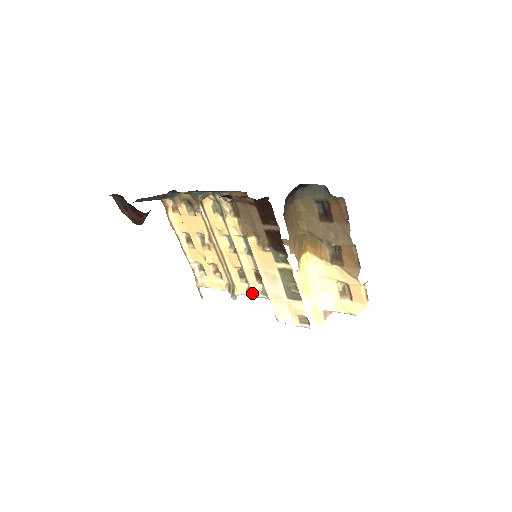
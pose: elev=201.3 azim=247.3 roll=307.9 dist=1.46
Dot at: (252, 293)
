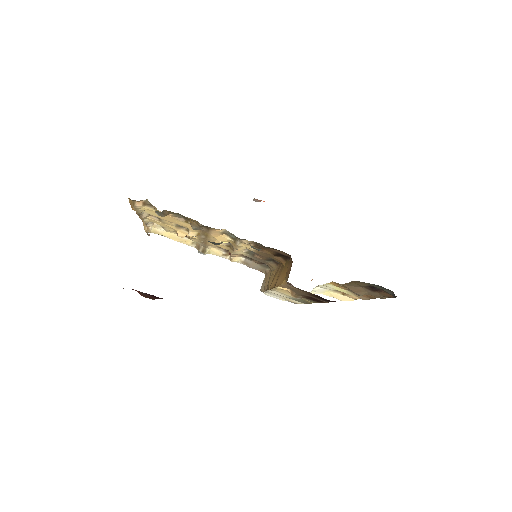
Dot at: (231, 261)
